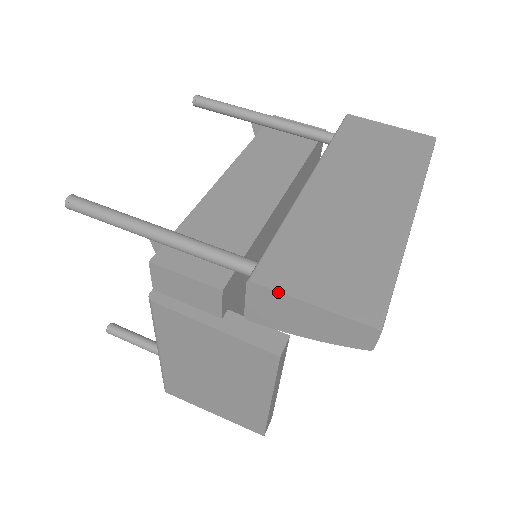
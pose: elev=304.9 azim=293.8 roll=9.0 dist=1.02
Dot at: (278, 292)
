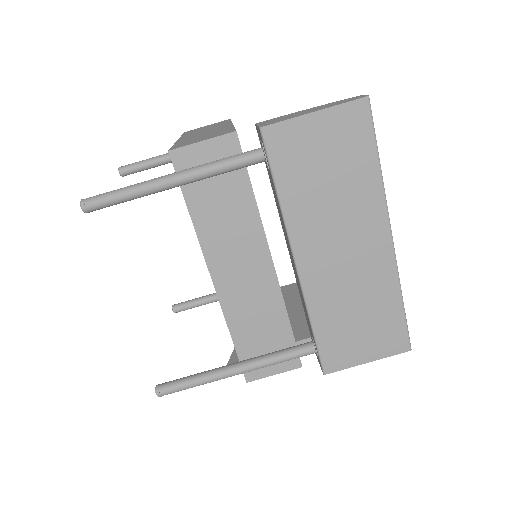
Dot at: occluded
